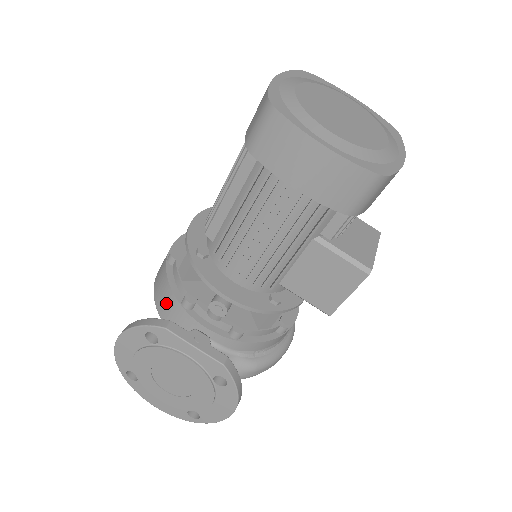
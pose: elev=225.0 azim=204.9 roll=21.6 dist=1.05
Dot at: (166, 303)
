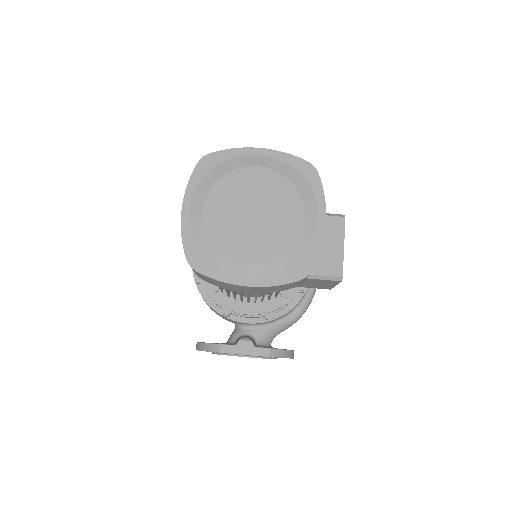
Dot at: (213, 310)
